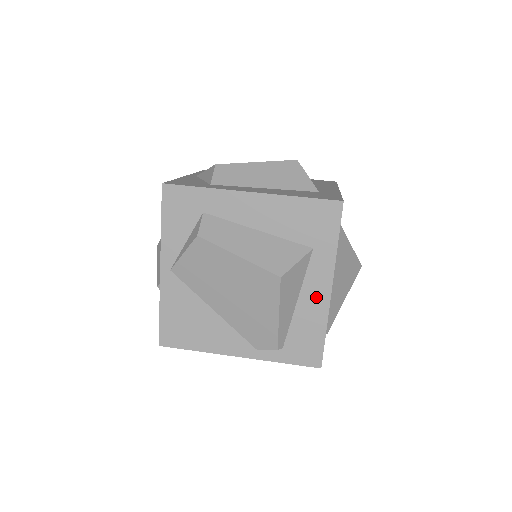
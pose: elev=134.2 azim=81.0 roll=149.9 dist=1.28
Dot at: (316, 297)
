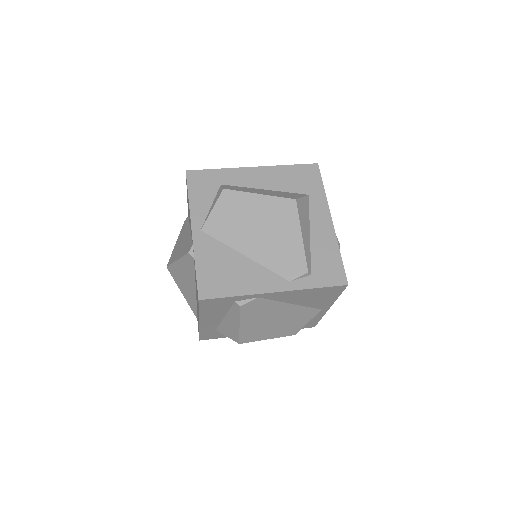
Dot at: (323, 228)
